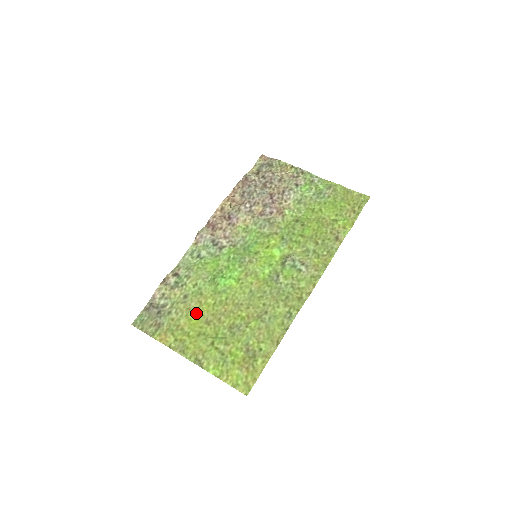
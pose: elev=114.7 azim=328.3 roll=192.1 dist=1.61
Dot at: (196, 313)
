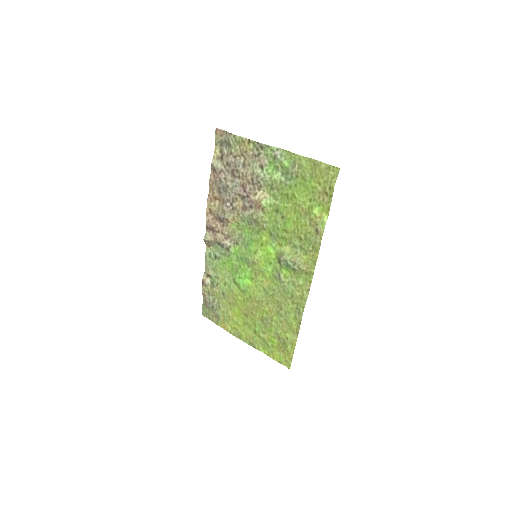
Dot at: (235, 307)
